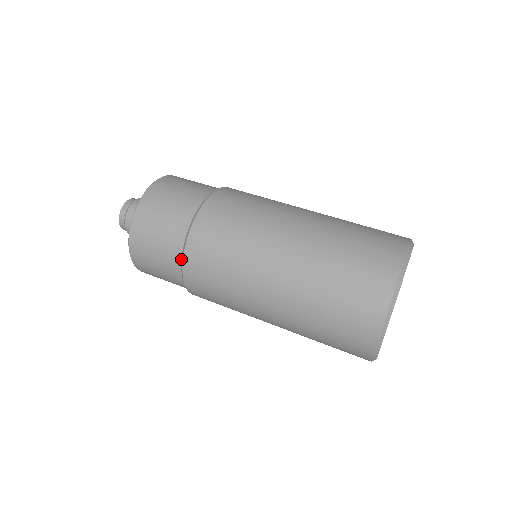
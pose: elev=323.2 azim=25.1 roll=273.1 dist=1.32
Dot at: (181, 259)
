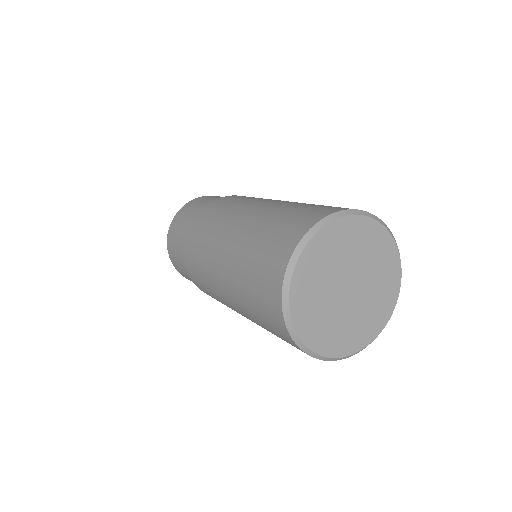
Dot at: occluded
